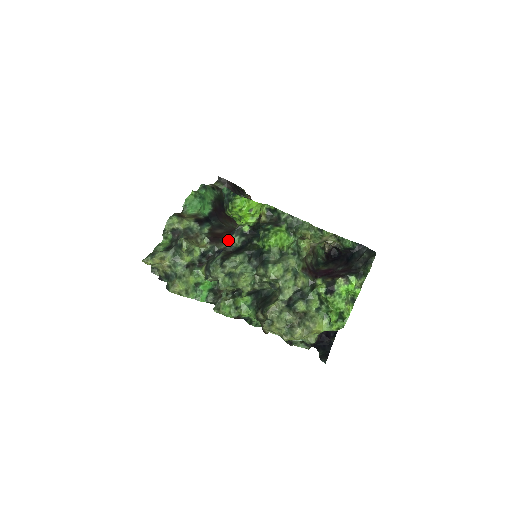
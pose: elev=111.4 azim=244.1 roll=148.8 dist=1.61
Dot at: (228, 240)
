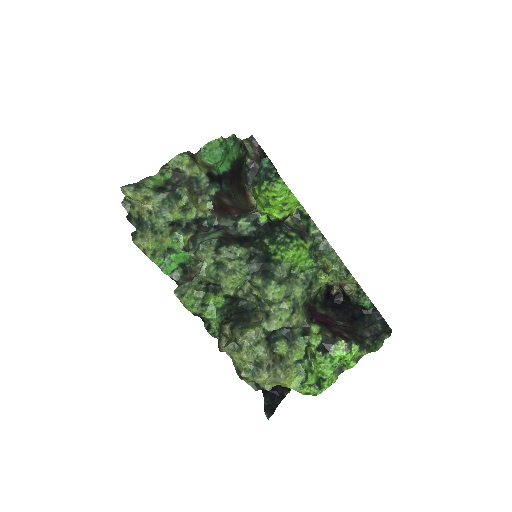
Dot at: (235, 220)
